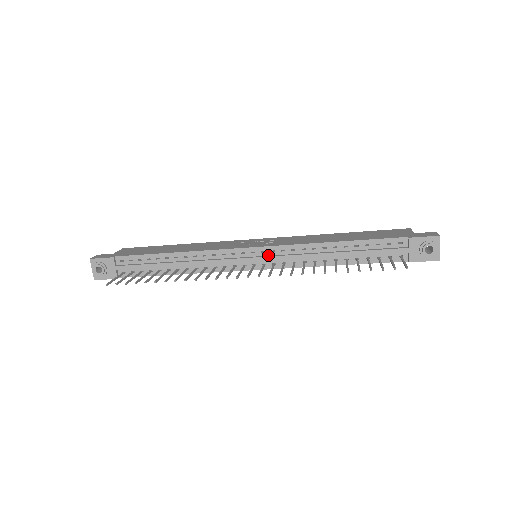
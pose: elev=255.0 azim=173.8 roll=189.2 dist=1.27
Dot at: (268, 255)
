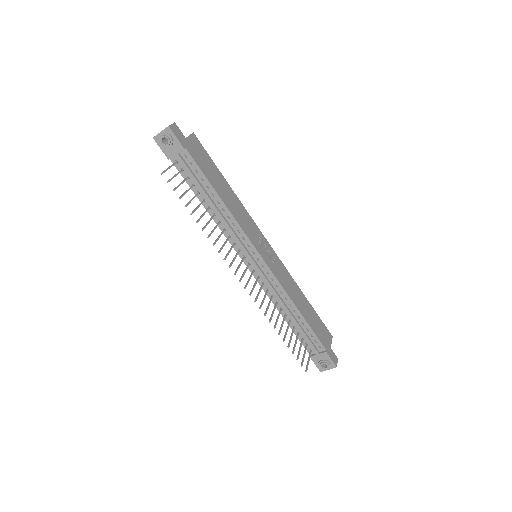
Dot at: (263, 270)
